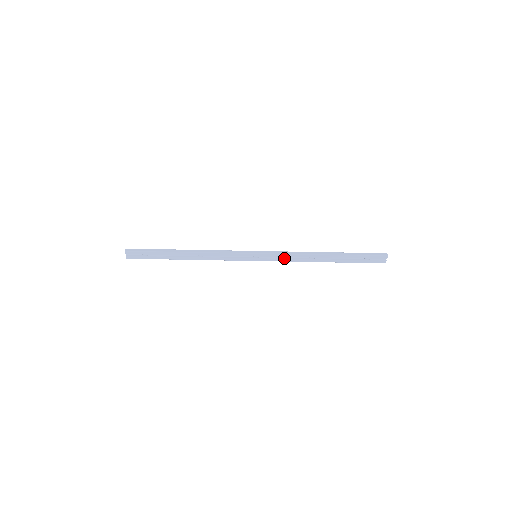
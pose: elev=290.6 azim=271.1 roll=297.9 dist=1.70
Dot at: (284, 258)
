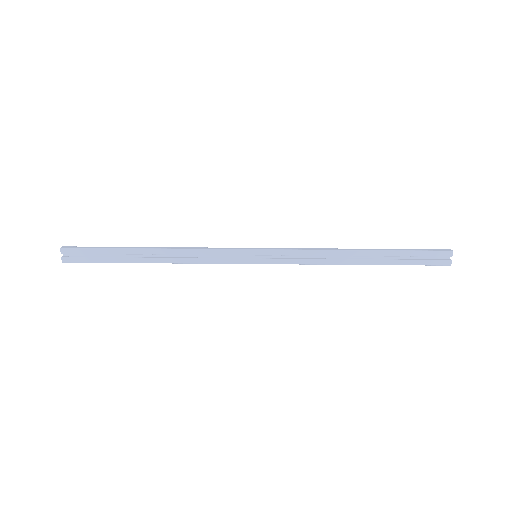
Dot at: (298, 258)
